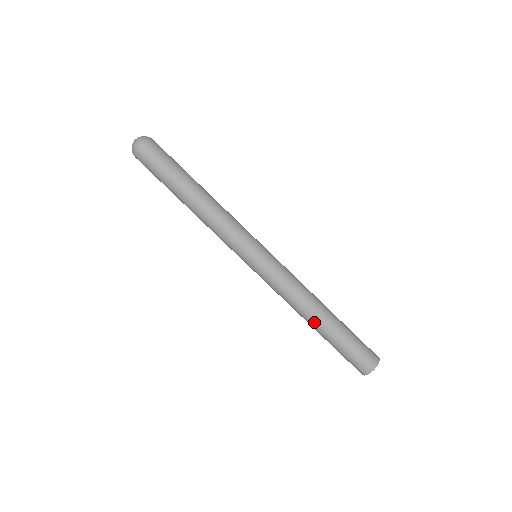
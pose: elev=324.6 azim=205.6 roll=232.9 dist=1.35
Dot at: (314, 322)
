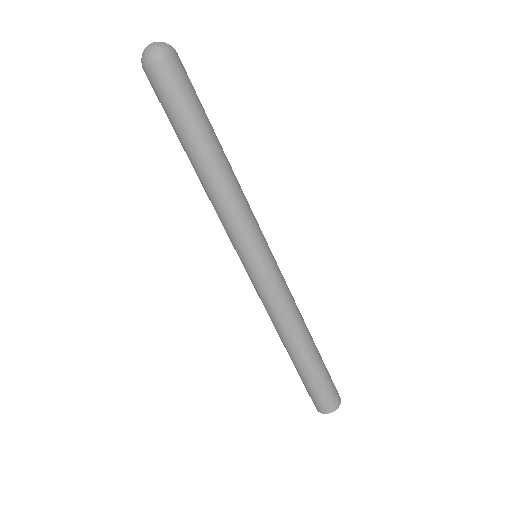
Dot at: (305, 345)
